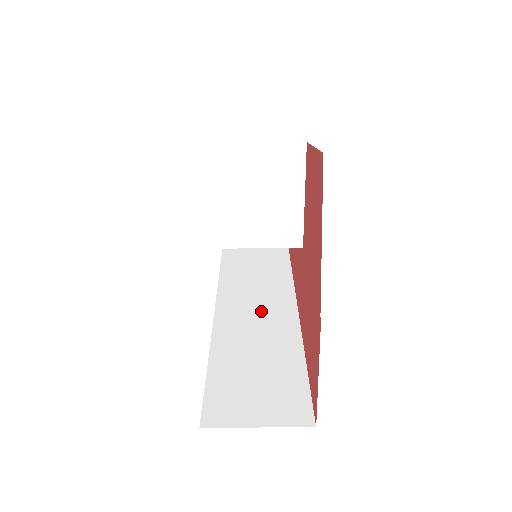
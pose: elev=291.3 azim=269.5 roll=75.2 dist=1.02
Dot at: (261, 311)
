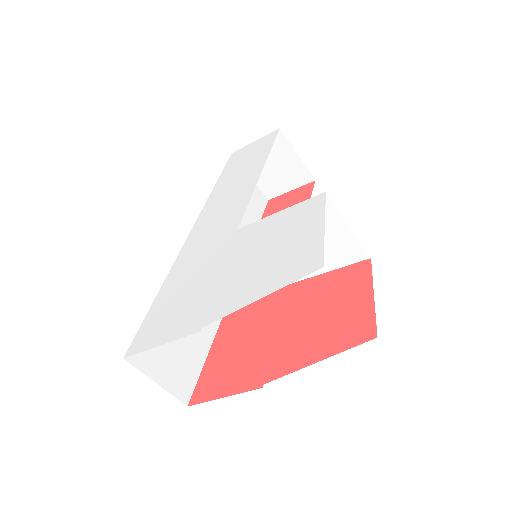
Dot at: occluded
